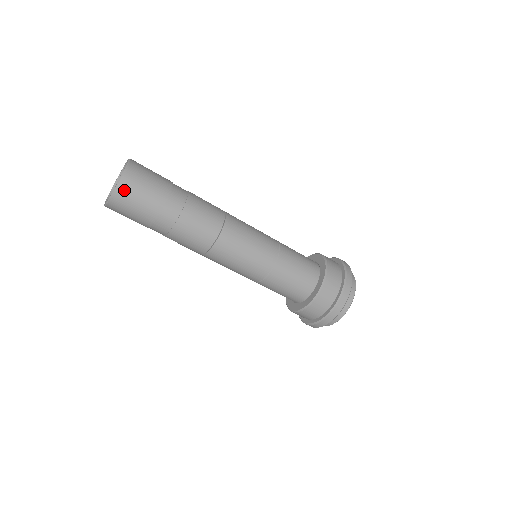
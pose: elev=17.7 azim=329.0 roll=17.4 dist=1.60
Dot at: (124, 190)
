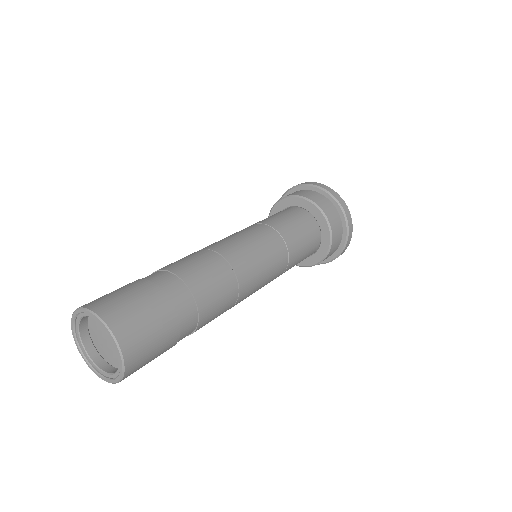
Dot at: (129, 375)
